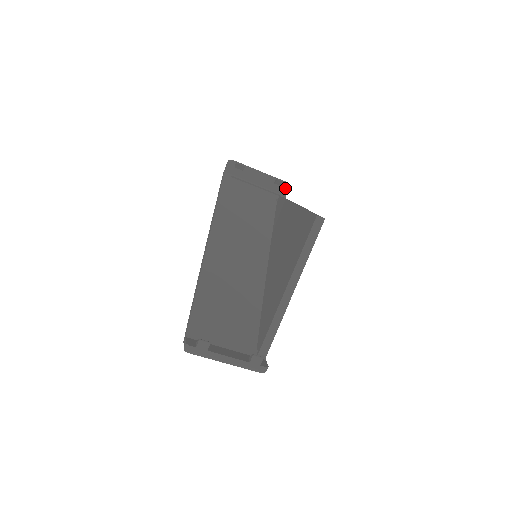
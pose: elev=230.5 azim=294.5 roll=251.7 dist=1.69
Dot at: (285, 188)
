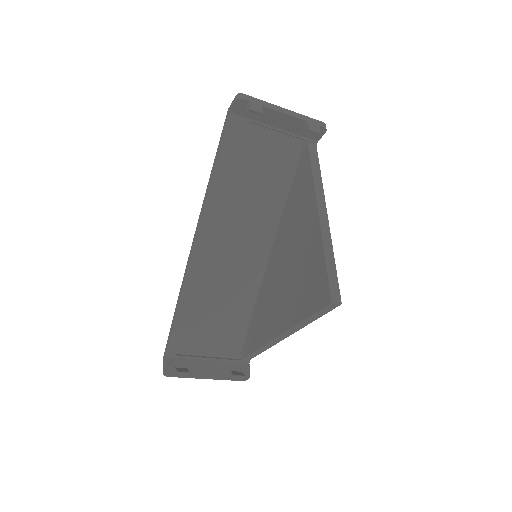
Dot at: occluded
